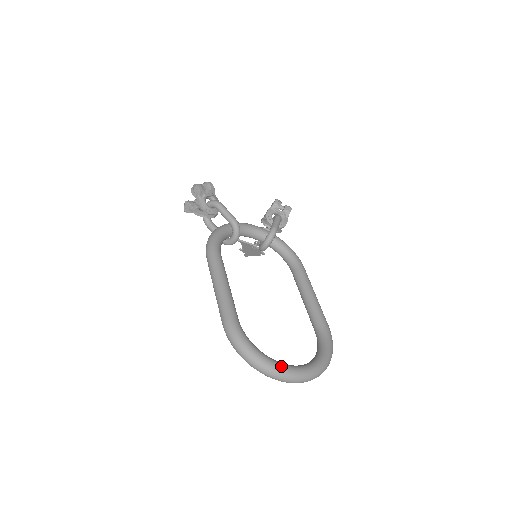
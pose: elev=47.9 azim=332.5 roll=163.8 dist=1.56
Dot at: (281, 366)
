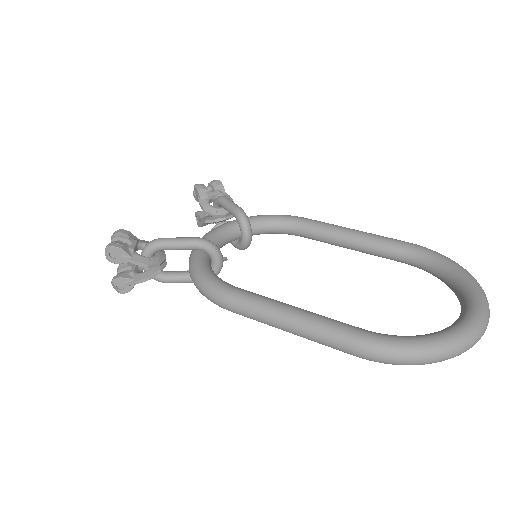
Dot at: (467, 324)
